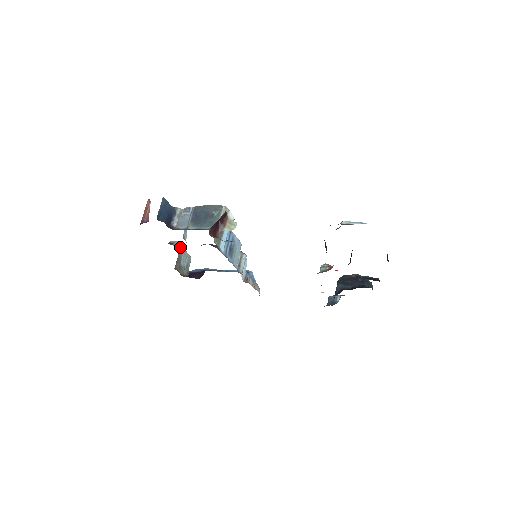
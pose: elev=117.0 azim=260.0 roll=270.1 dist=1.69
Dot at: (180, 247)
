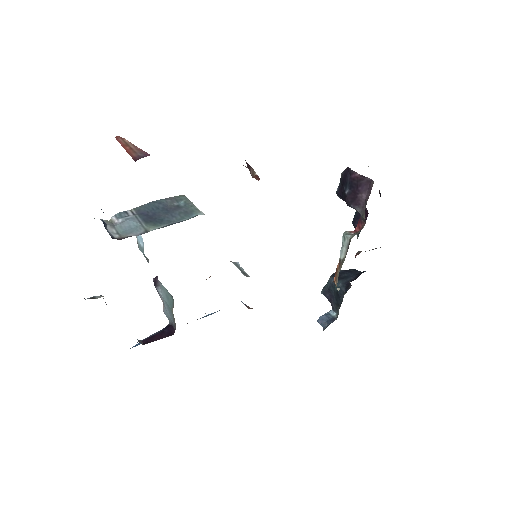
Dot at: occluded
